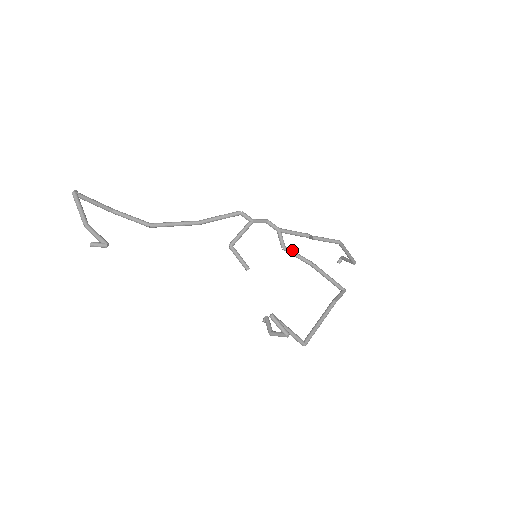
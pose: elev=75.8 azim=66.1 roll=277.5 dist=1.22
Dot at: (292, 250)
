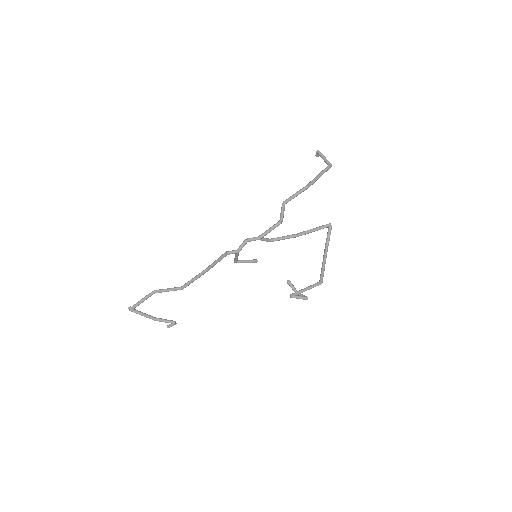
Dot at: (277, 239)
